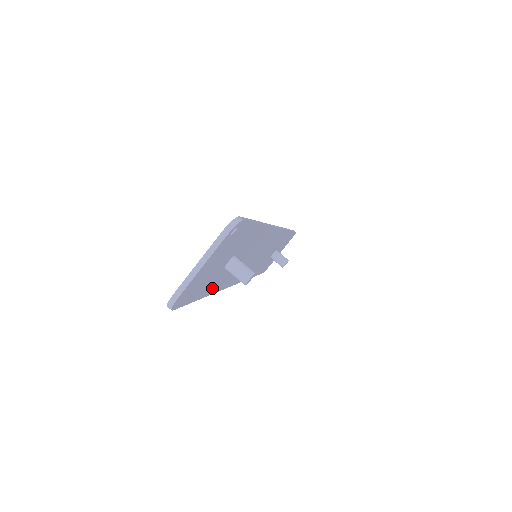
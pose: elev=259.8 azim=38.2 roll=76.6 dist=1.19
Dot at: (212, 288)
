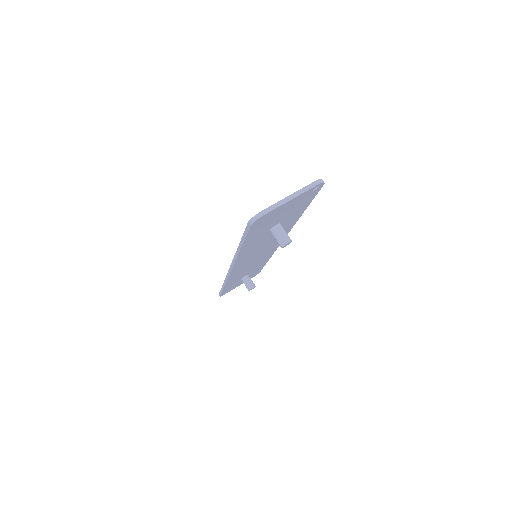
Dot at: (248, 245)
